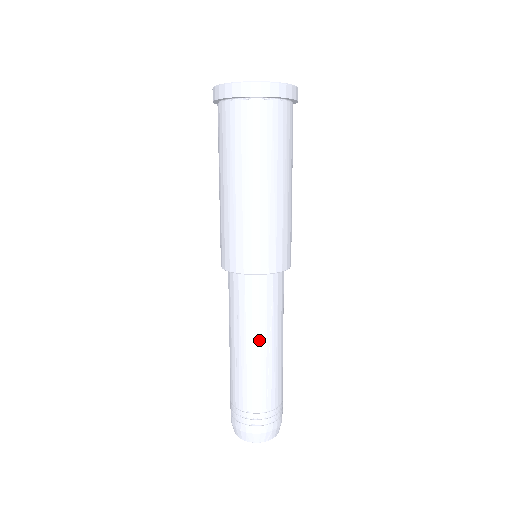
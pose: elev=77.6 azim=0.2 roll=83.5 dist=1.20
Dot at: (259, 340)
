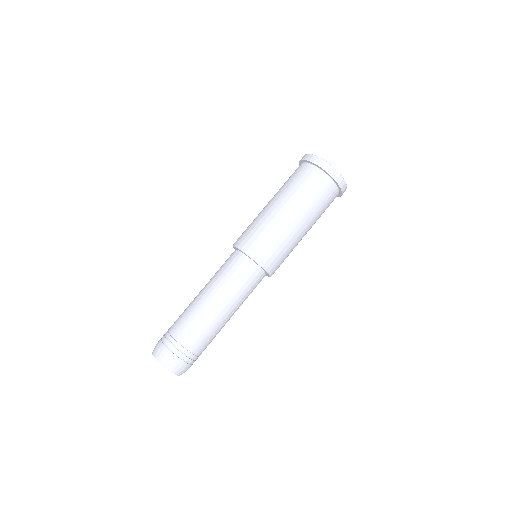
Dot at: (230, 307)
